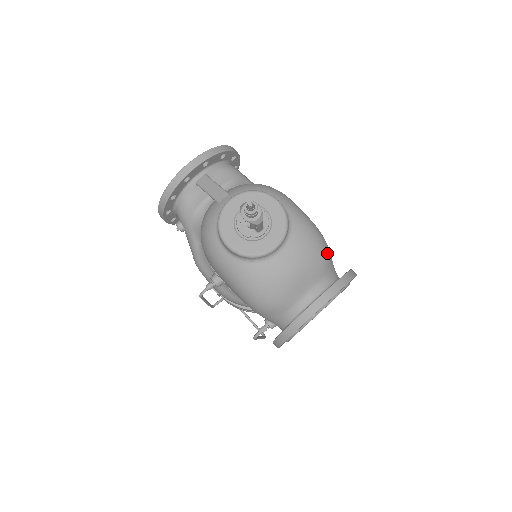
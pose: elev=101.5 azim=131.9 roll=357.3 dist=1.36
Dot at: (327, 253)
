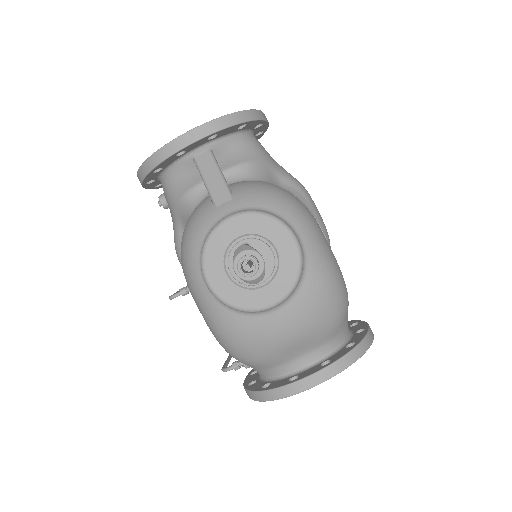
Dot at: (343, 312)
